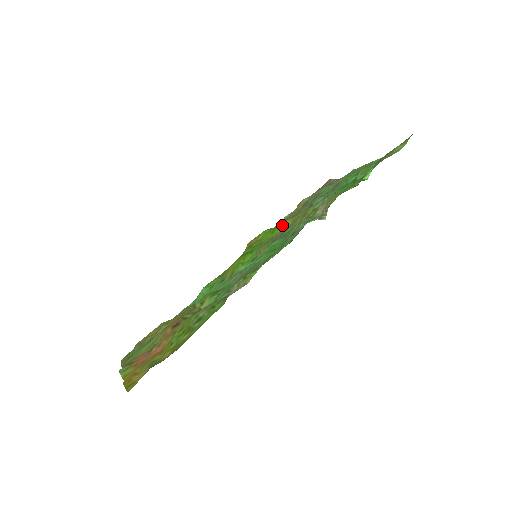
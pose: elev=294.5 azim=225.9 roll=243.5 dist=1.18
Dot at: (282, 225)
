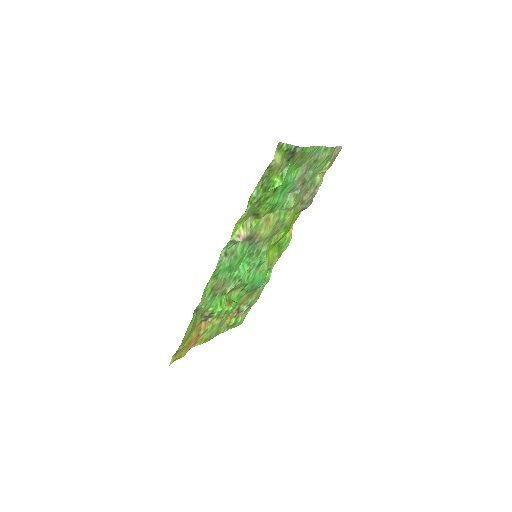
Dot at: (293, 213)
